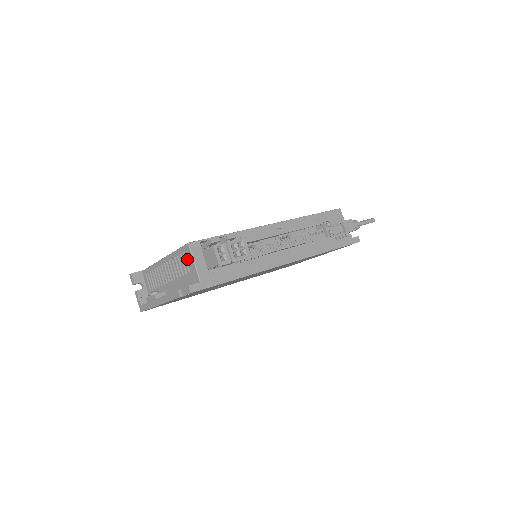
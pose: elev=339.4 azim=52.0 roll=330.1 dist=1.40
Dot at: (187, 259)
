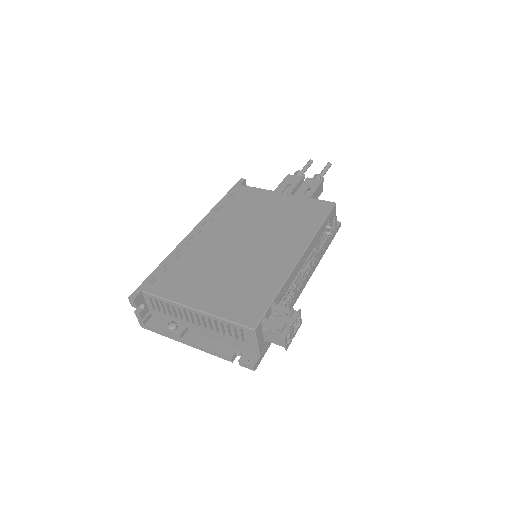
Dot at: (246, 336)
